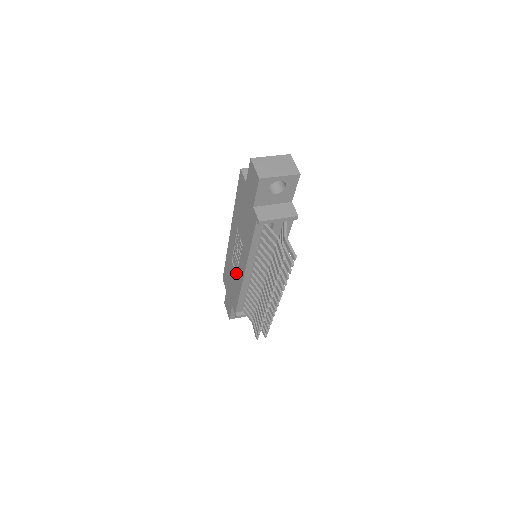
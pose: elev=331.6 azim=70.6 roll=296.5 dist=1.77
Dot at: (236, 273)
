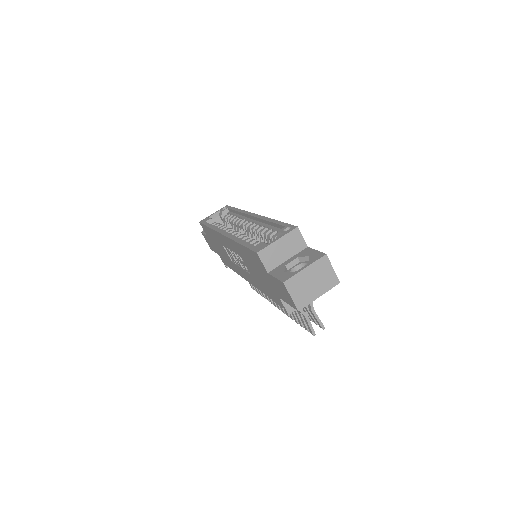
Dot at: (231, 260)
